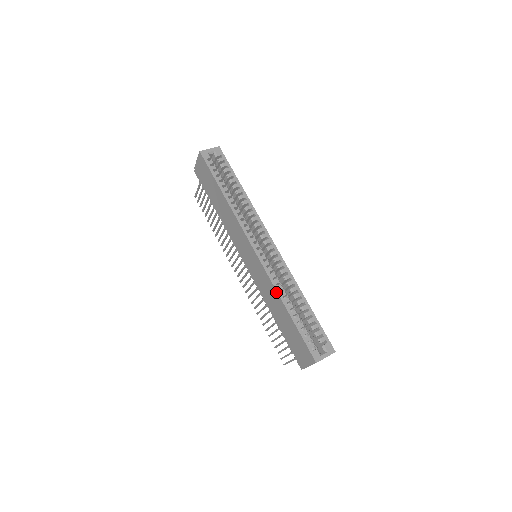
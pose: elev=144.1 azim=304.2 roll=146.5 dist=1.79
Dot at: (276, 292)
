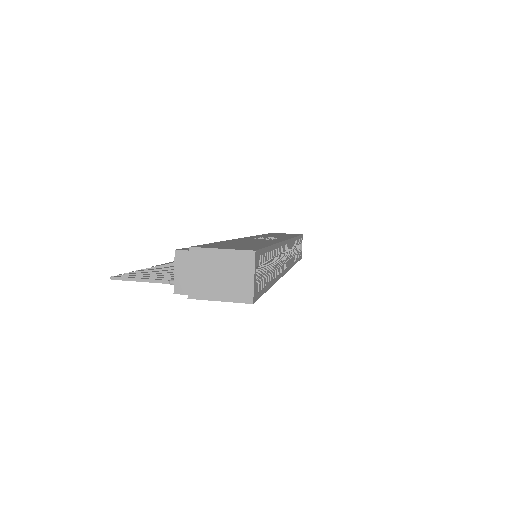
Dot at: occluded
